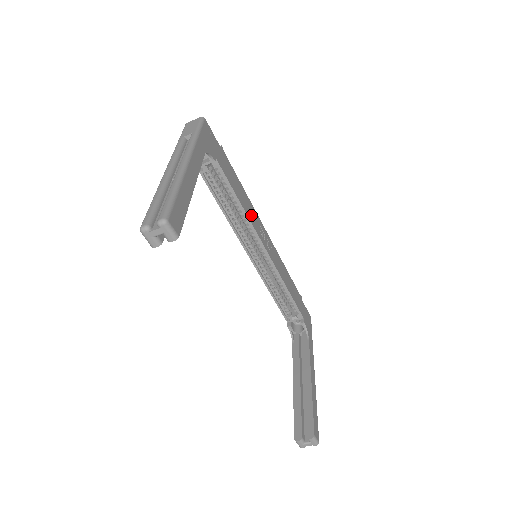
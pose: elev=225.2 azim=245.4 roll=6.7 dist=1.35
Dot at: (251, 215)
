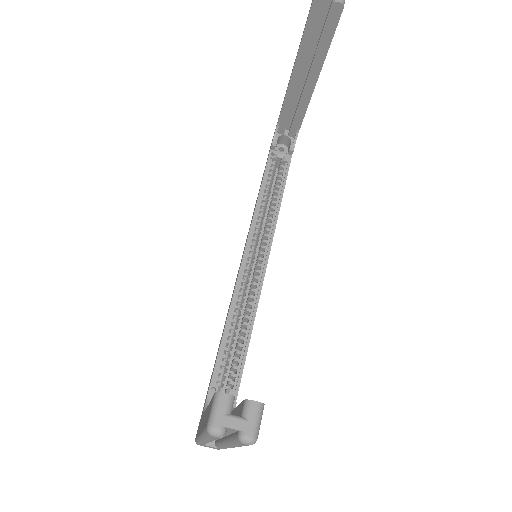
Dot at: occluded
